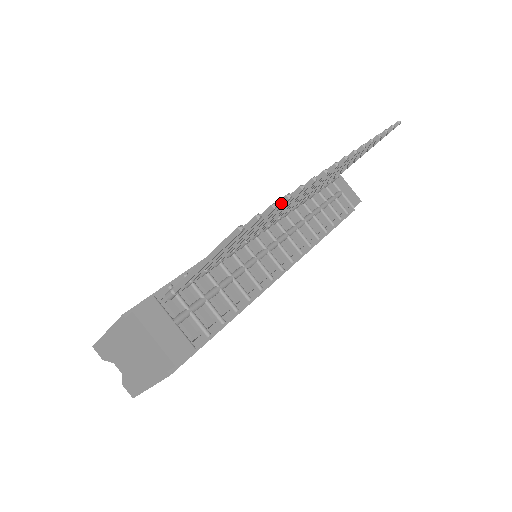
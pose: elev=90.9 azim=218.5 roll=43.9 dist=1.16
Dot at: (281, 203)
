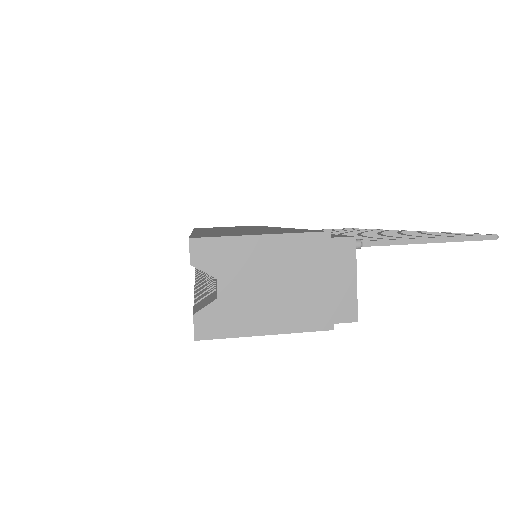
Dot at: occluded
